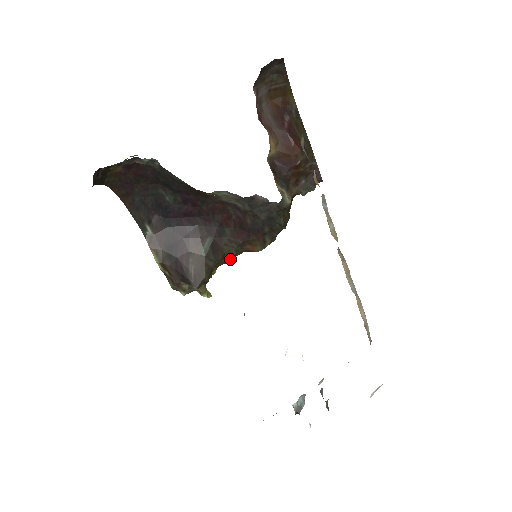
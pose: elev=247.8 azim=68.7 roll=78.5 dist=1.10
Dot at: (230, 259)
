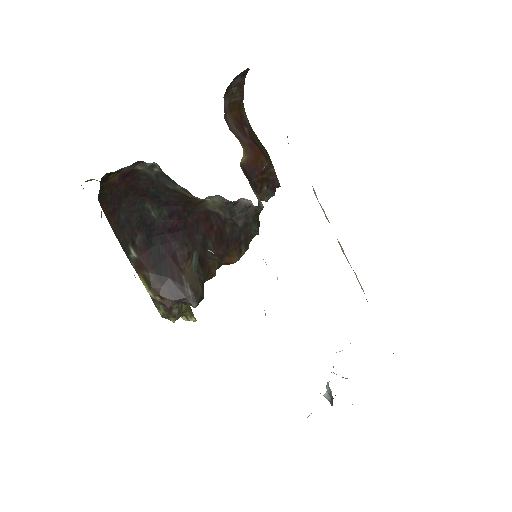
Dot at: (214, 273)
